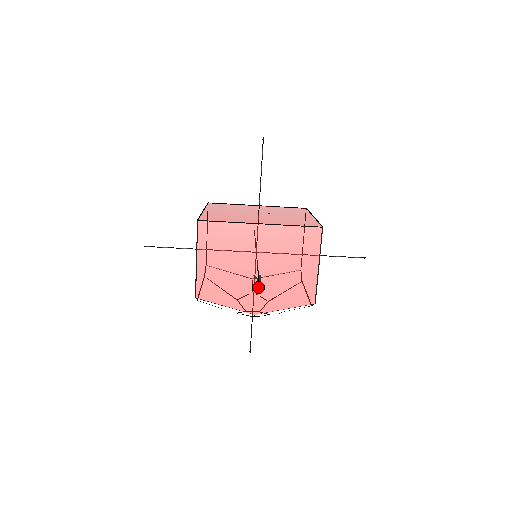
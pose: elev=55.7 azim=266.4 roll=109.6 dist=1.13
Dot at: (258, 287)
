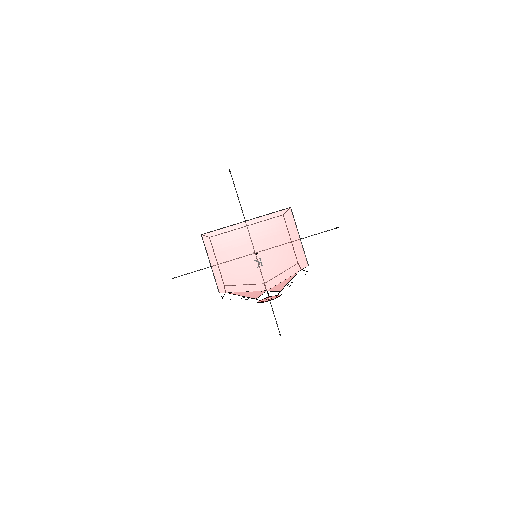
Dot at: (256, 254)
